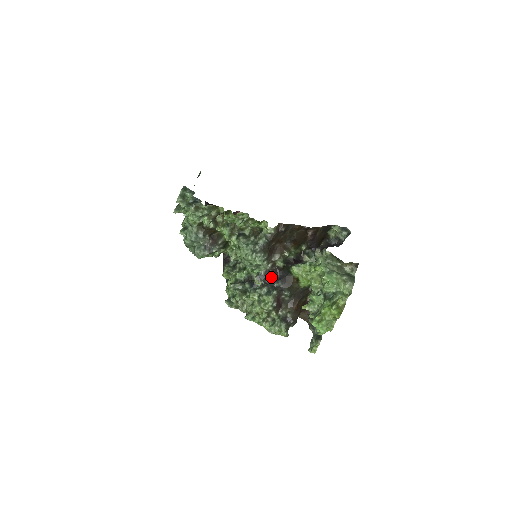
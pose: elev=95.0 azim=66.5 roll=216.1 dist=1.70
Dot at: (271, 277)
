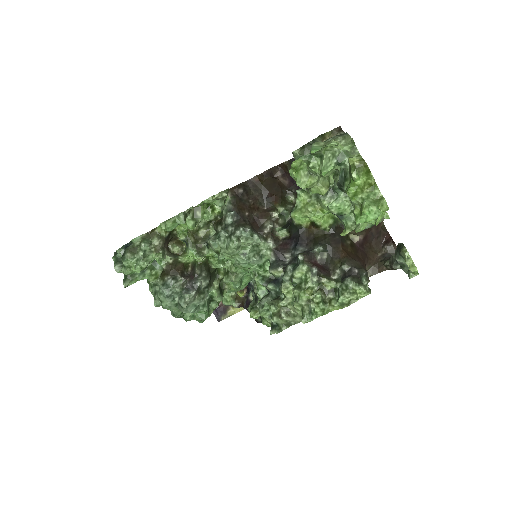
Dot at: (286, 253)
